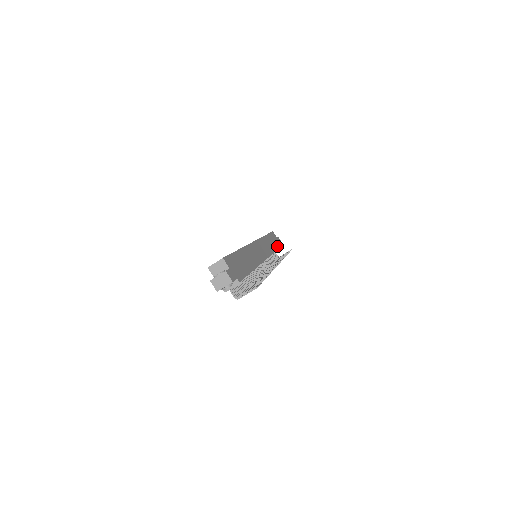
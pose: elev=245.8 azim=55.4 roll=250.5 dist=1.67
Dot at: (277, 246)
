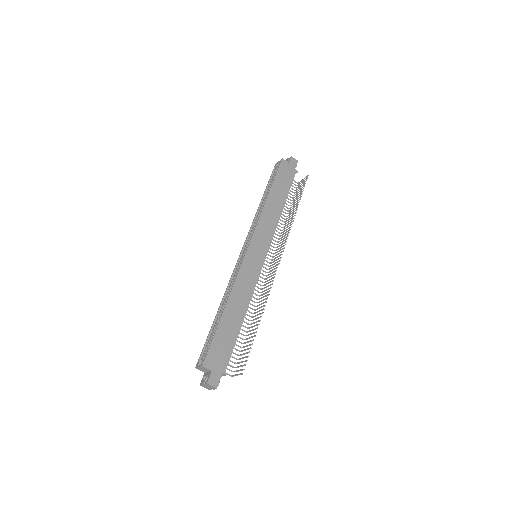
Dot at: (288, 188)
